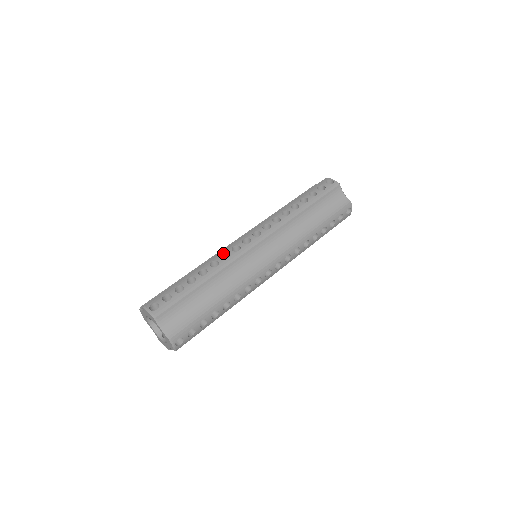
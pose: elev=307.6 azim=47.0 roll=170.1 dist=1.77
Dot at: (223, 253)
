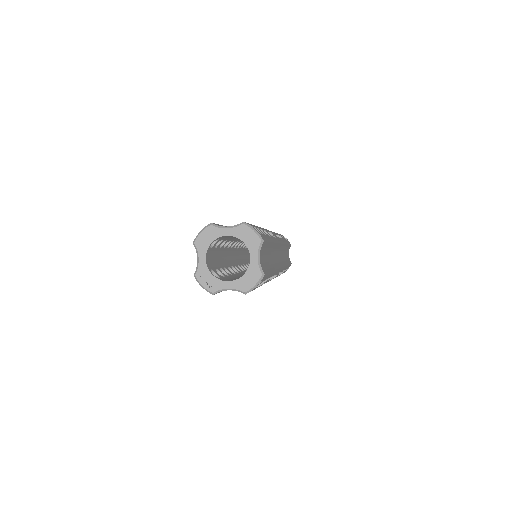
Dot at: occluded
